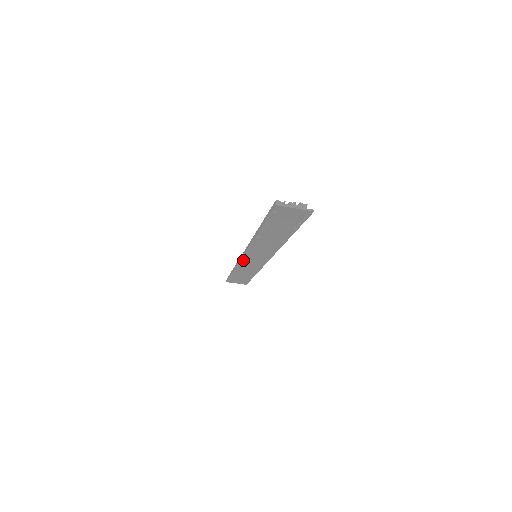
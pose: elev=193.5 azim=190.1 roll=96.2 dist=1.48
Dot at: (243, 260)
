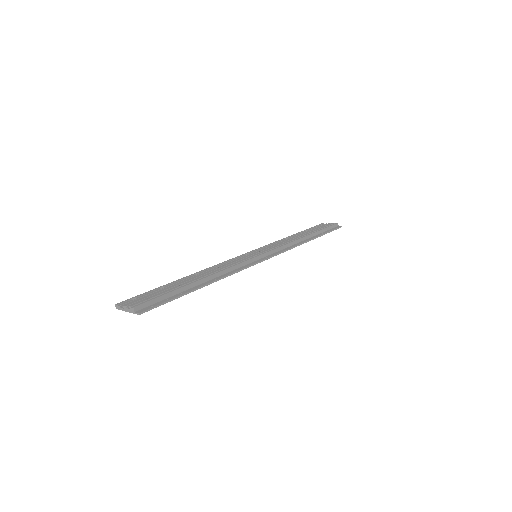
Dot at: occluded
